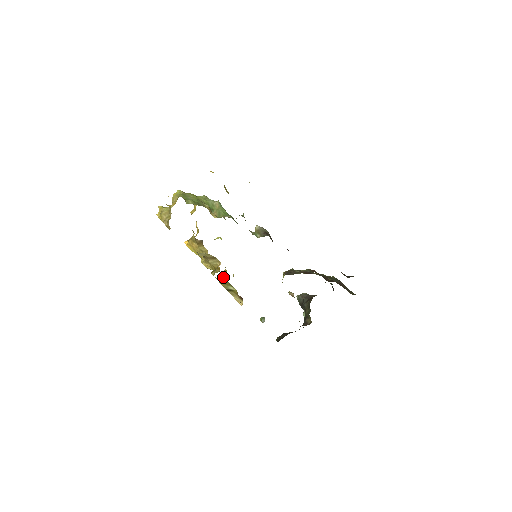
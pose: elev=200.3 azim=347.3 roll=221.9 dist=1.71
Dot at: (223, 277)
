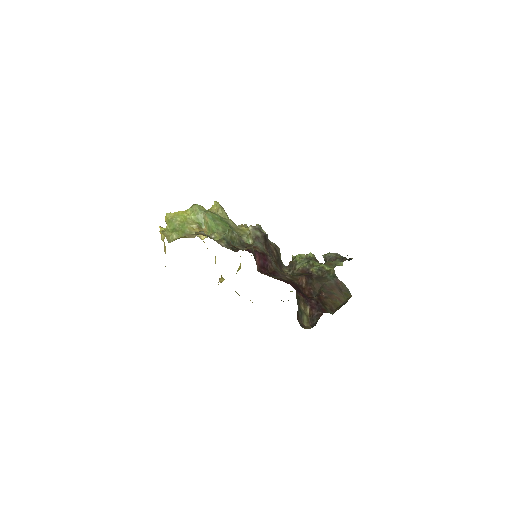
Dot at: (240, 264)
